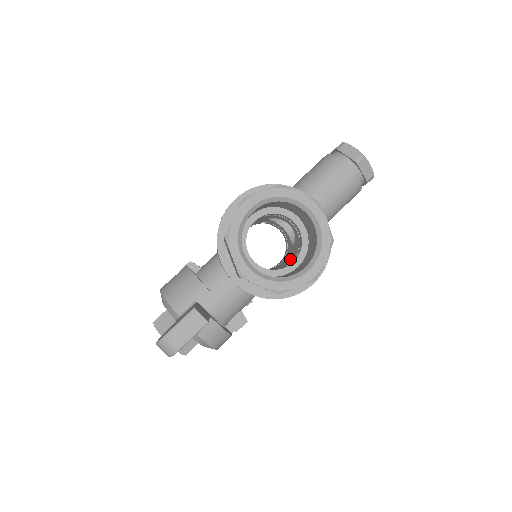
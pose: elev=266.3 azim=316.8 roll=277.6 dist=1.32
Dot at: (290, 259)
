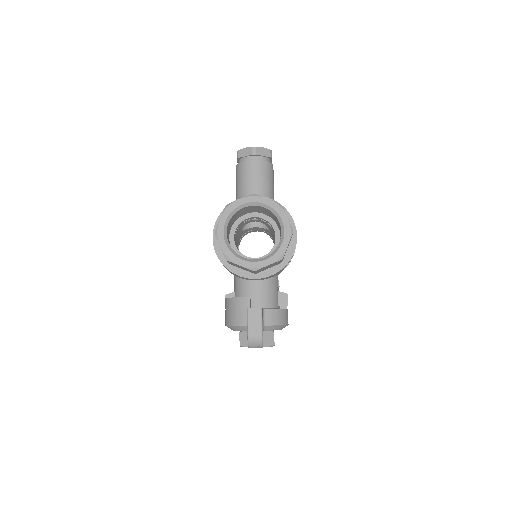
Dot at: occluded
